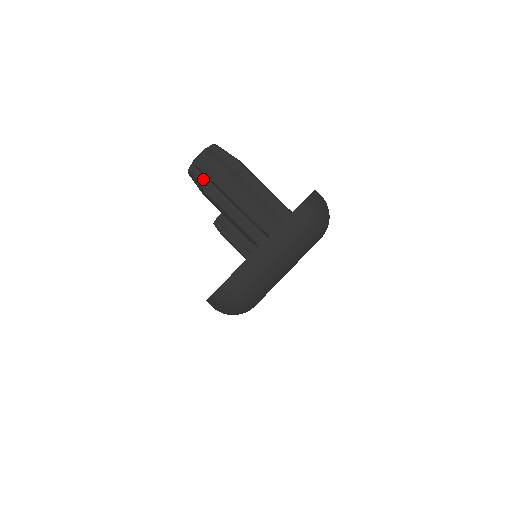
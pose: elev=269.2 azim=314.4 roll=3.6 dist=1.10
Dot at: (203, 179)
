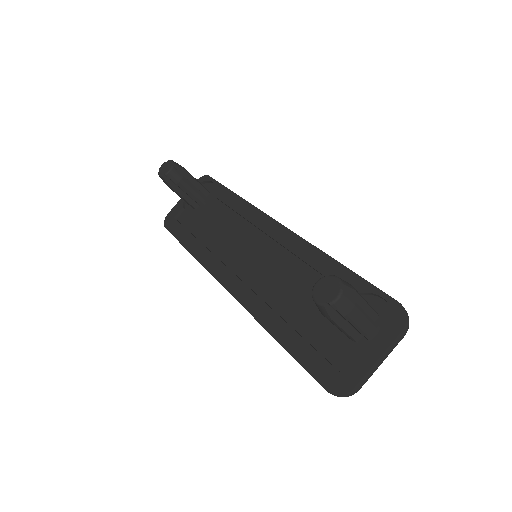
Dot at: (331, 310)
